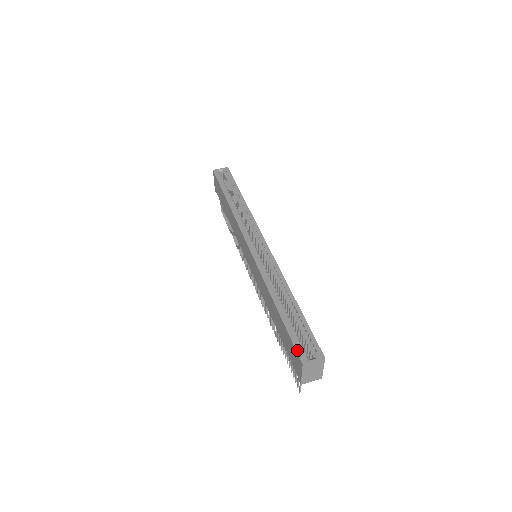
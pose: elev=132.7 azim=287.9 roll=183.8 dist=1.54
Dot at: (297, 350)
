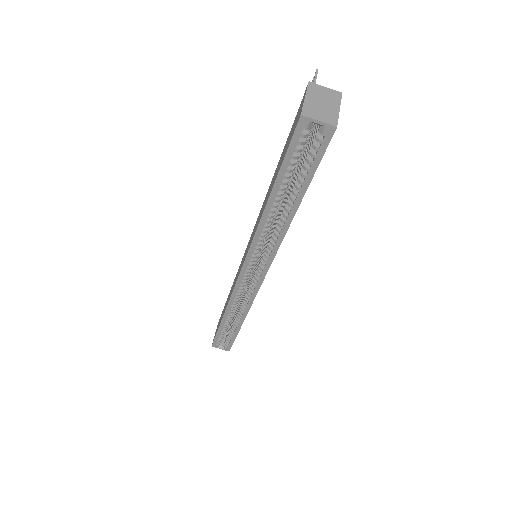
Dot at: (214, 341)
